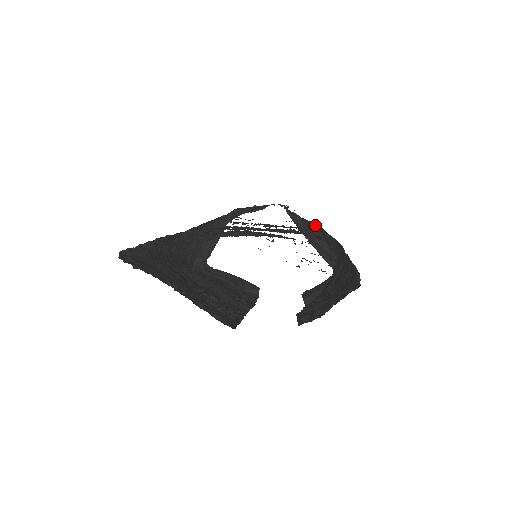
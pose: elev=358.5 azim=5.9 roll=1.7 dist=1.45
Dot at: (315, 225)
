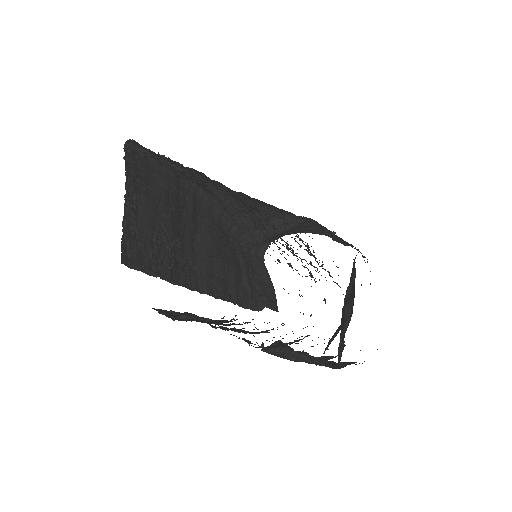
Dot at: occluded
